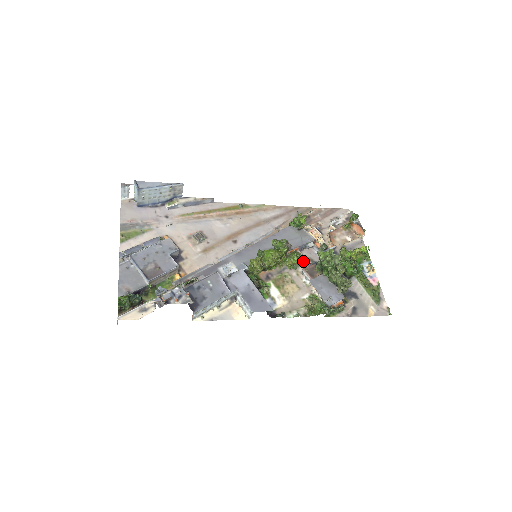
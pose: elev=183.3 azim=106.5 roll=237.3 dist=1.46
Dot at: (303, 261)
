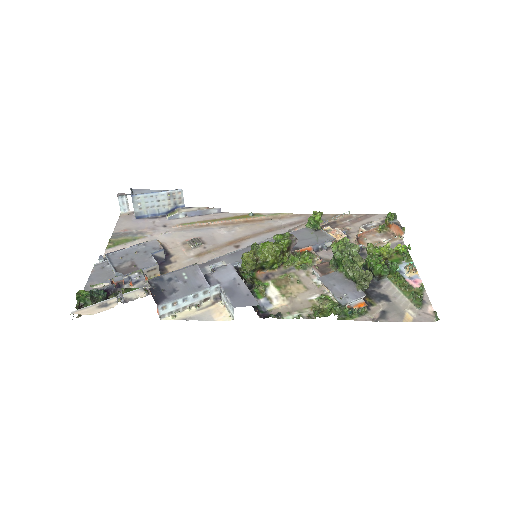
Dot at: (317, 262)
